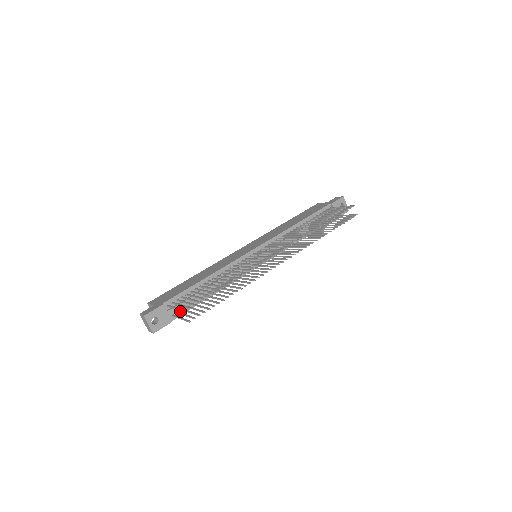
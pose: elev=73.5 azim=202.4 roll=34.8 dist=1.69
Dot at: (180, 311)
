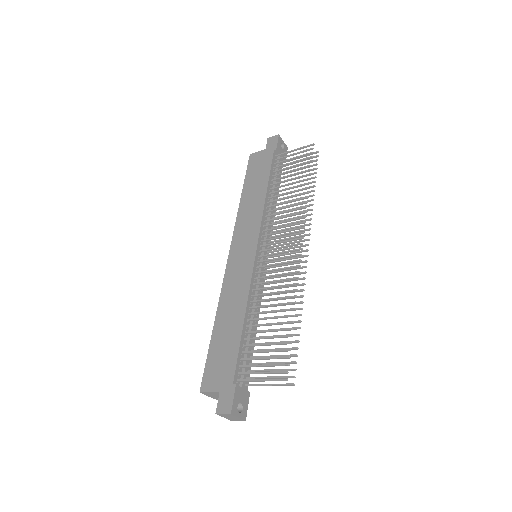
Dot at: occluded
